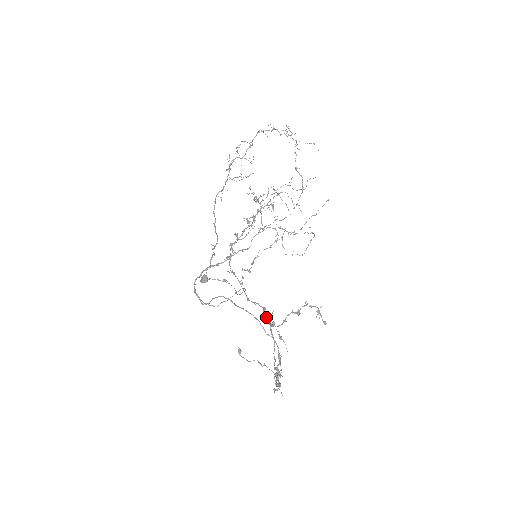
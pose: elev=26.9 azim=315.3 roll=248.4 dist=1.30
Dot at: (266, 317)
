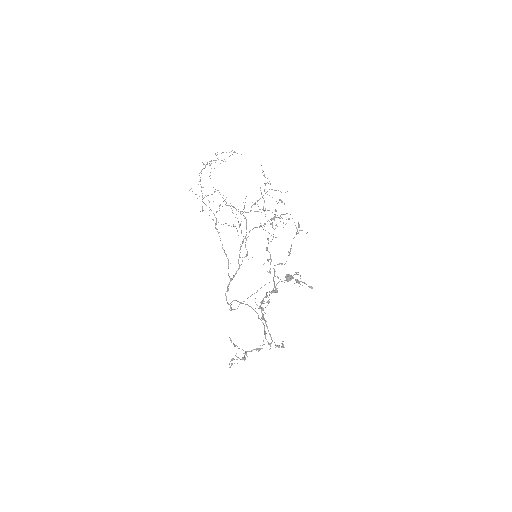
Dot at: occluded
